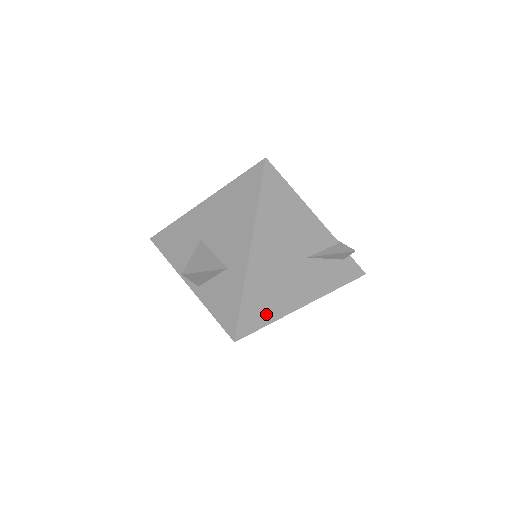
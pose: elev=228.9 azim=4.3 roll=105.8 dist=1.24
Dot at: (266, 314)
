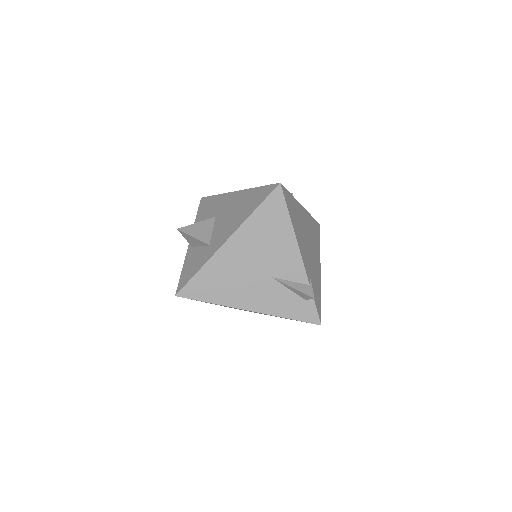
Dot at: (211, 294)
